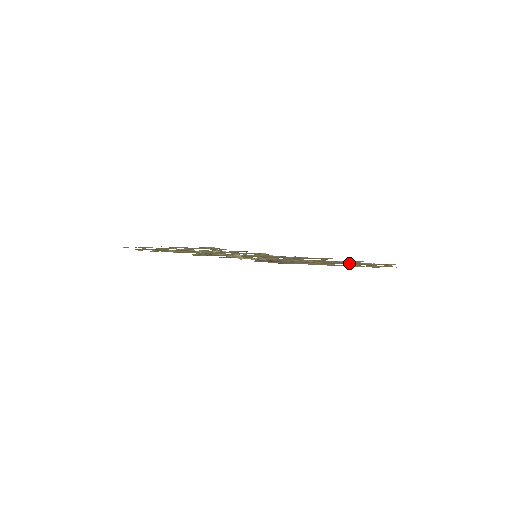
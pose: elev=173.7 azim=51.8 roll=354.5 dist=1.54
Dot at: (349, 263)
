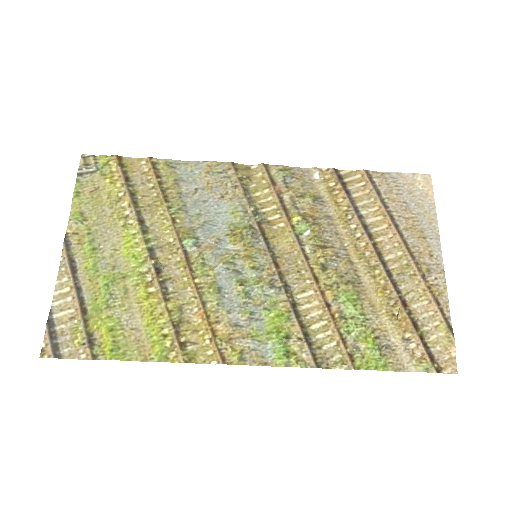
Dot at: (398, 289)
